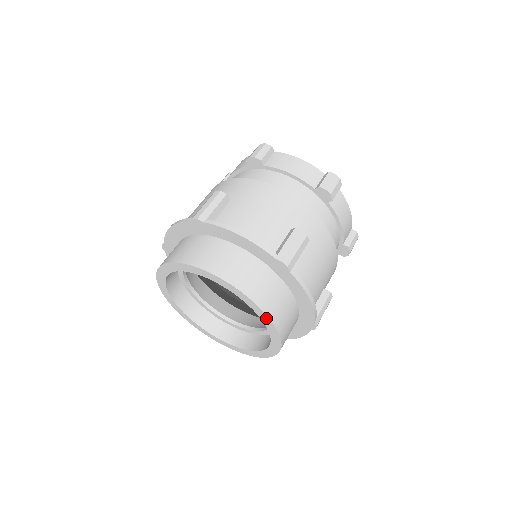
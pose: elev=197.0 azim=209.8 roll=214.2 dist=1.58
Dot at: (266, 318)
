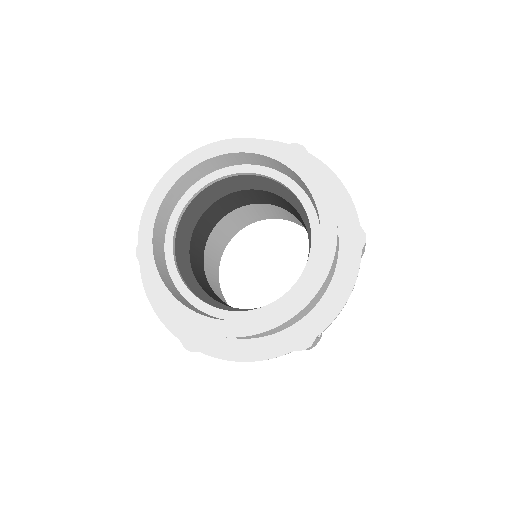
Dot at: (328, 258)
